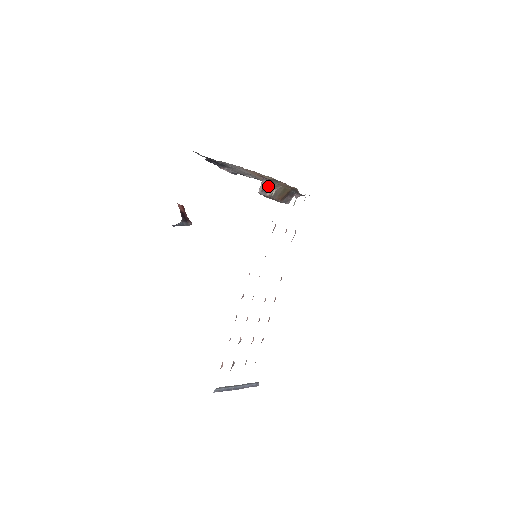
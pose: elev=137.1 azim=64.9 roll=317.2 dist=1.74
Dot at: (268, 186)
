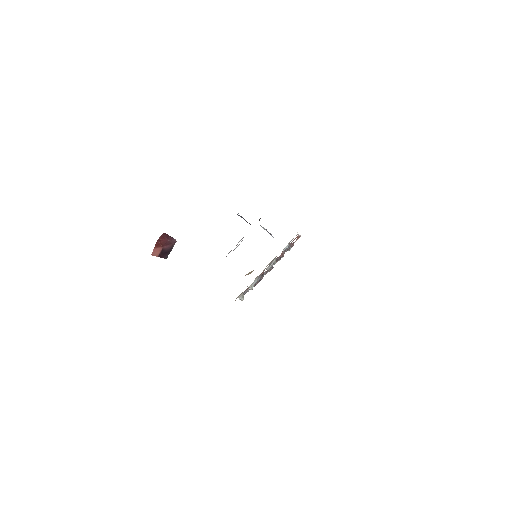
Dot at: occluded
